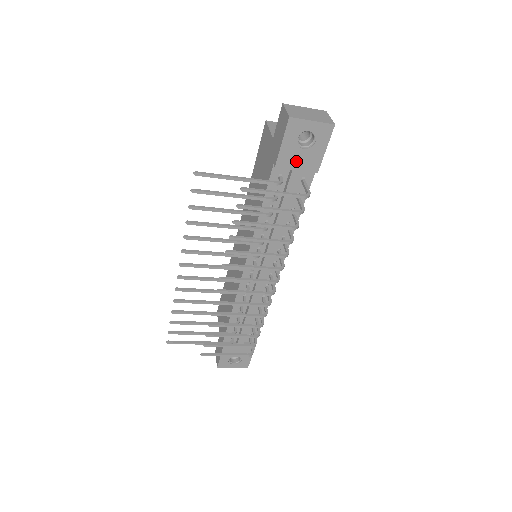
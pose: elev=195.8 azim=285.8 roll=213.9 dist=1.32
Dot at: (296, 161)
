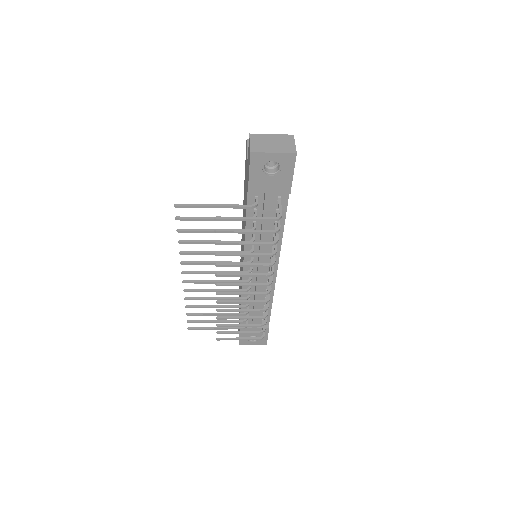
Dot at: (267, 186)
